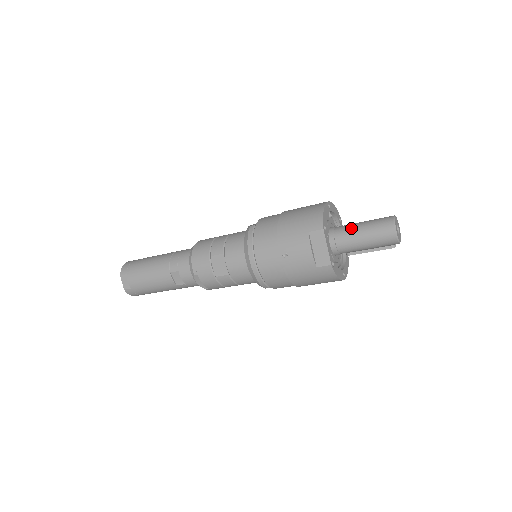
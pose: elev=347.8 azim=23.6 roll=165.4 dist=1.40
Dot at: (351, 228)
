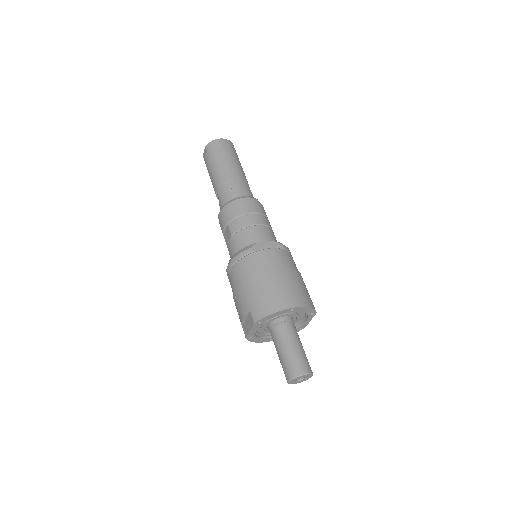
Dot at: (282, 339)
